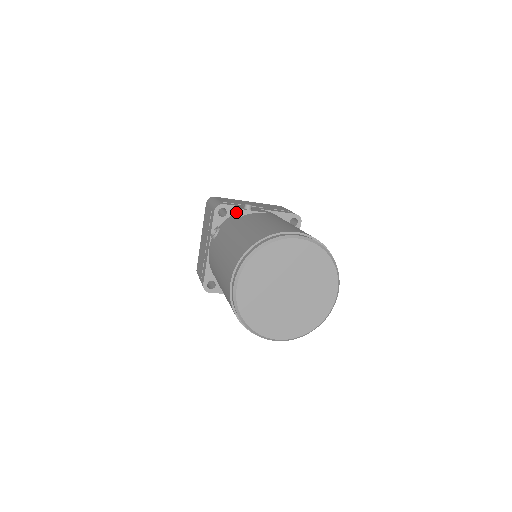
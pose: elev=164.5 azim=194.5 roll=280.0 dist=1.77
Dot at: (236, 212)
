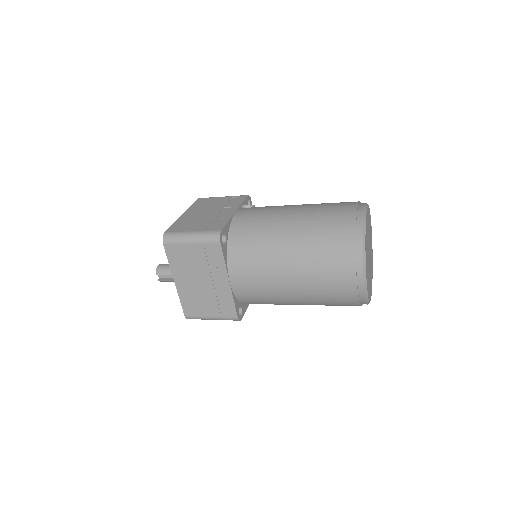
Dot at: occluded
